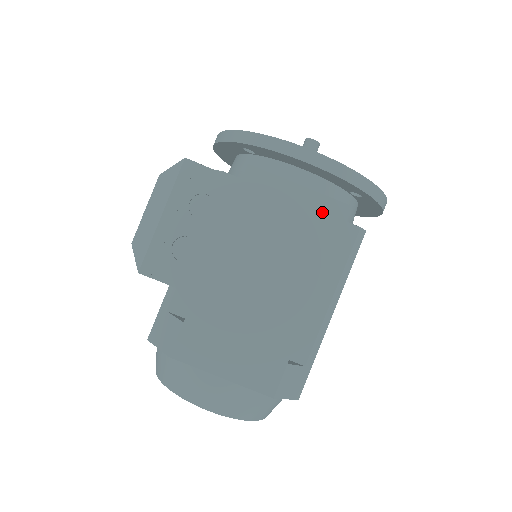
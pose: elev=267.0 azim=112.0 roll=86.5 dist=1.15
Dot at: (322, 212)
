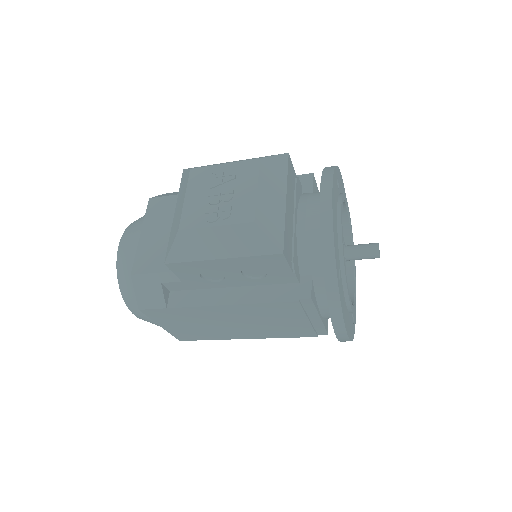
Dot at: (311, 330)
